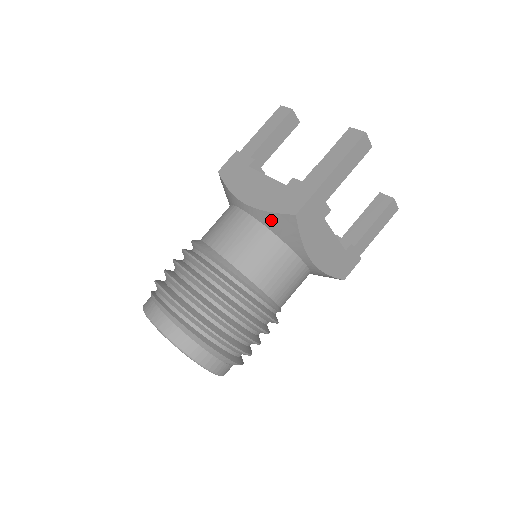
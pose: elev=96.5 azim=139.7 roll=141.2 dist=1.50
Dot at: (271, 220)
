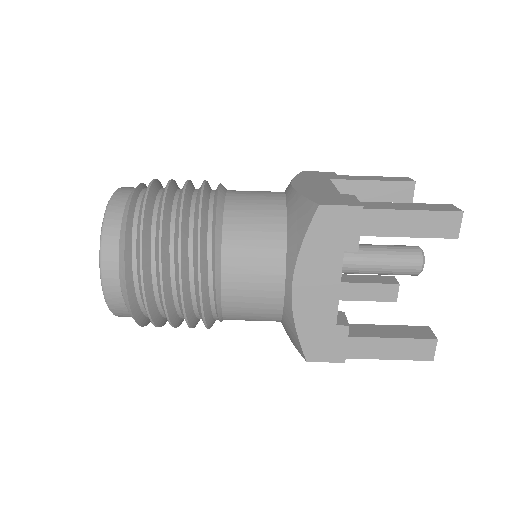
Dot at: (296, 206)
